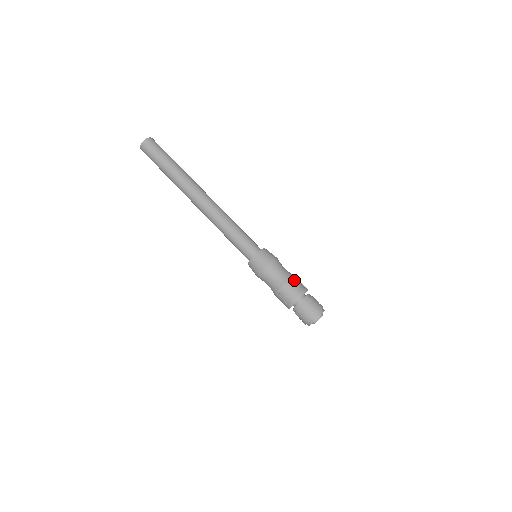
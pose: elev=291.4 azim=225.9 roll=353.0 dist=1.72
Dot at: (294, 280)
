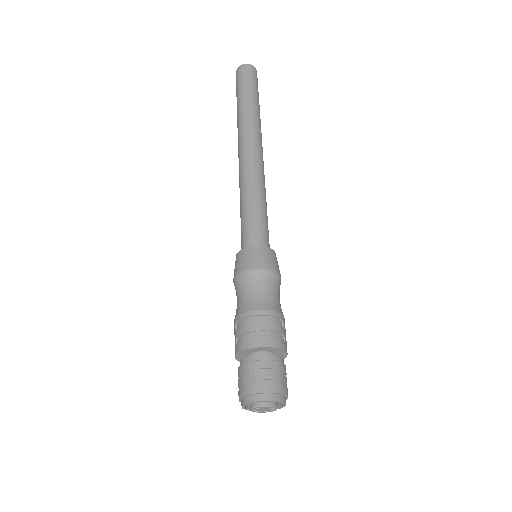
Dot at: (274, 318)
